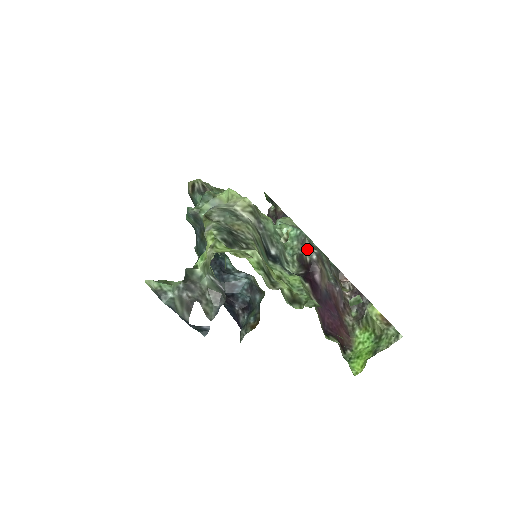
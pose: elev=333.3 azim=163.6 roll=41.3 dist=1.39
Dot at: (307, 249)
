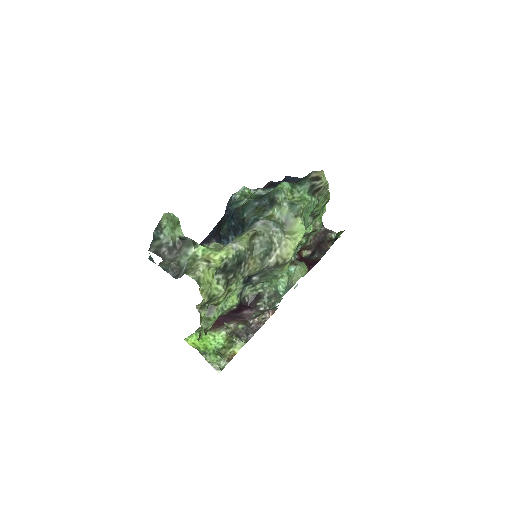
Dot at: (267, 303)
